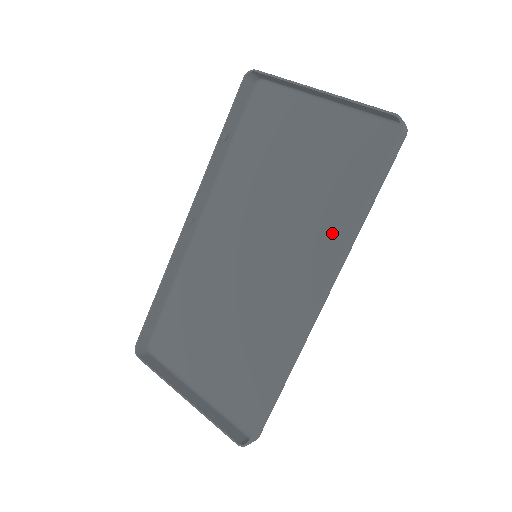
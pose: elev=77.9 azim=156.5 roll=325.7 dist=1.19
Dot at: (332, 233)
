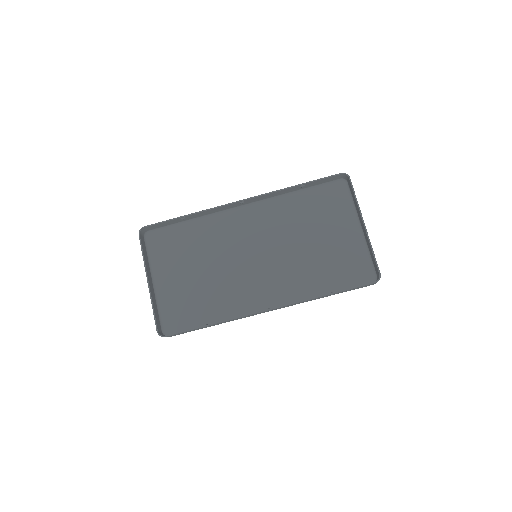
Dot at: (302, 287)
